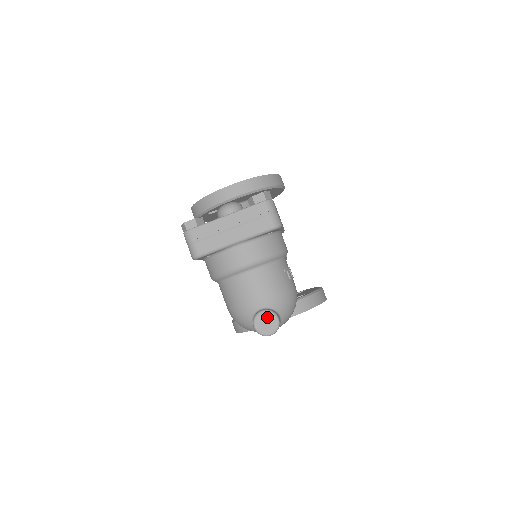
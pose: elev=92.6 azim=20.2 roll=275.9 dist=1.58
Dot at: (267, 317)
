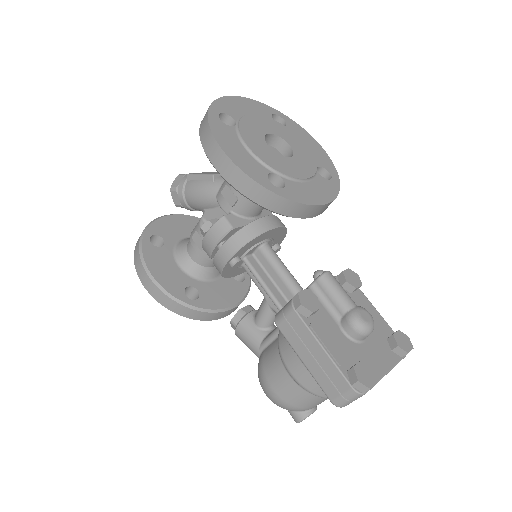
Dot at: occluded
